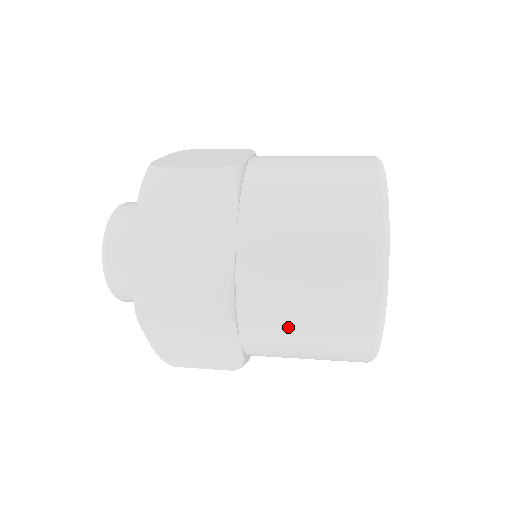
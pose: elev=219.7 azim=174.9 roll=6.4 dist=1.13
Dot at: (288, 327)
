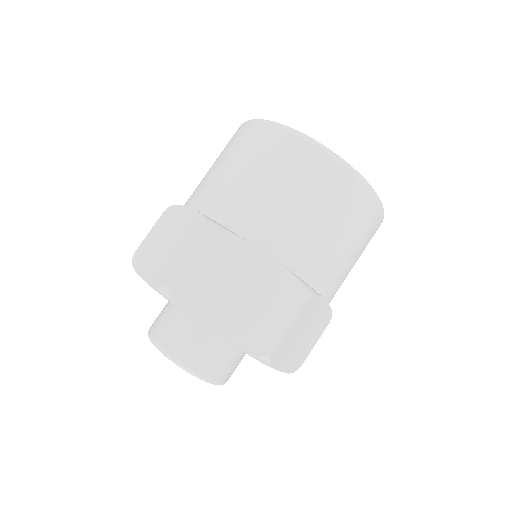
Dot at: (267, 202)
